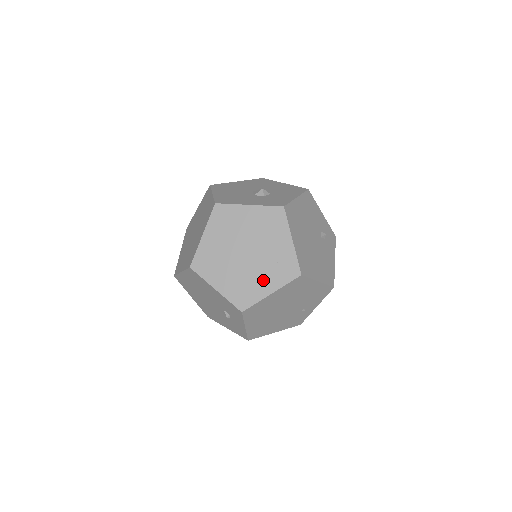
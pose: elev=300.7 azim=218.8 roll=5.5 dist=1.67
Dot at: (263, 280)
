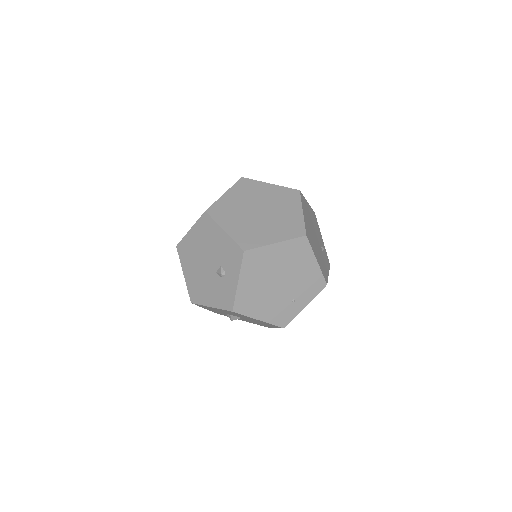
Dot at: (270, 232)
